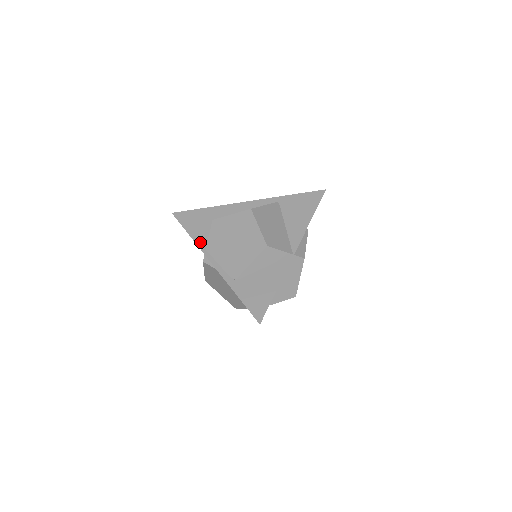
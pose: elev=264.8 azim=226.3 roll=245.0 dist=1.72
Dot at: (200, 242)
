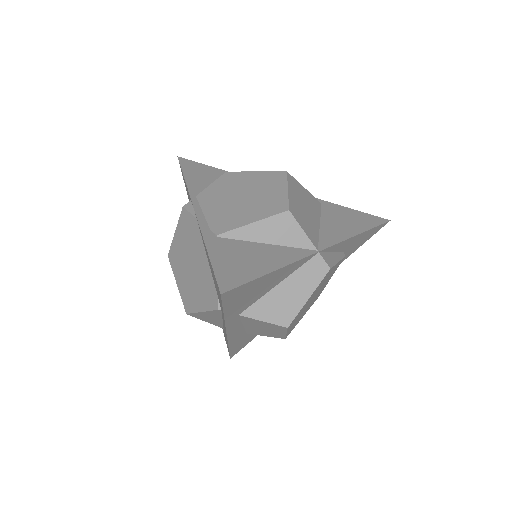
Dot at: (194, 188)
